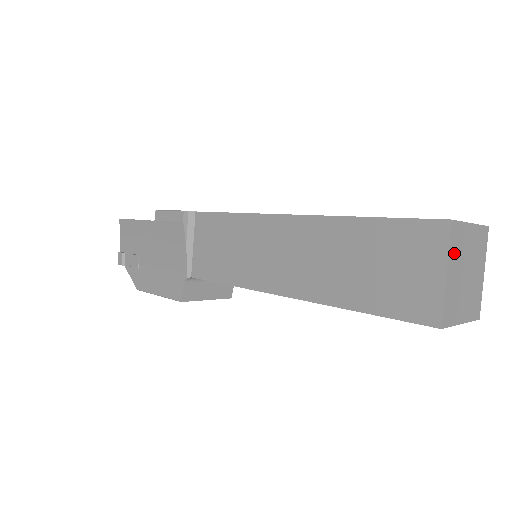
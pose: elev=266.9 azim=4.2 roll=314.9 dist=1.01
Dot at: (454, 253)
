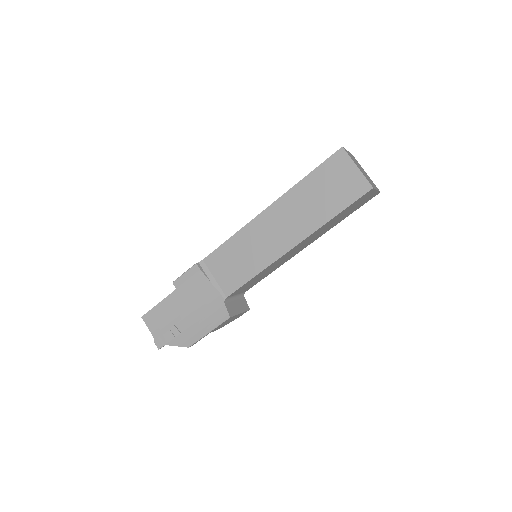
Dot at: (353, 160)
